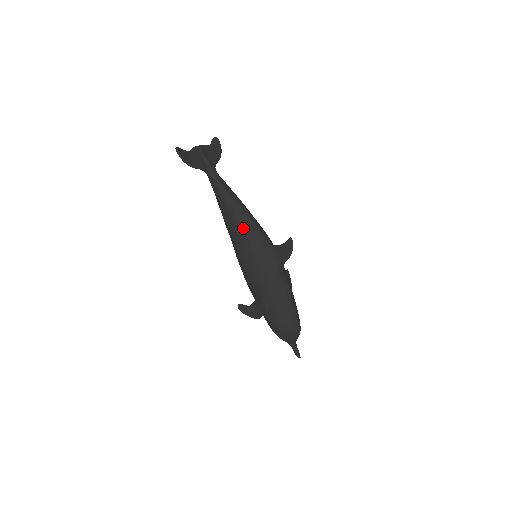
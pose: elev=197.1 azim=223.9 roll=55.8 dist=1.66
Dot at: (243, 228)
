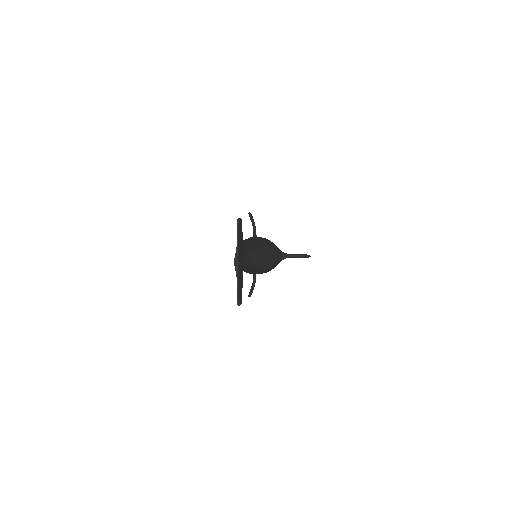
Dot at: (267, 269)
